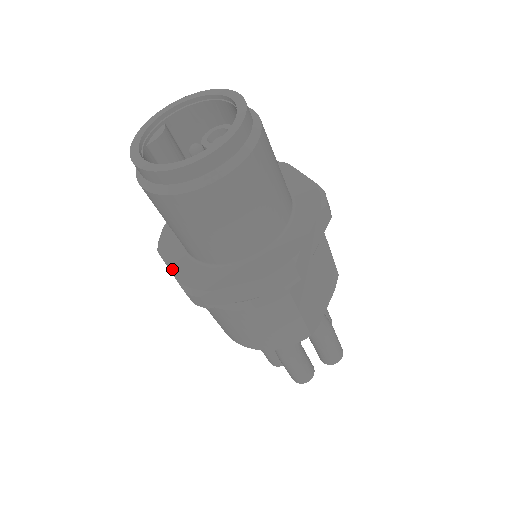
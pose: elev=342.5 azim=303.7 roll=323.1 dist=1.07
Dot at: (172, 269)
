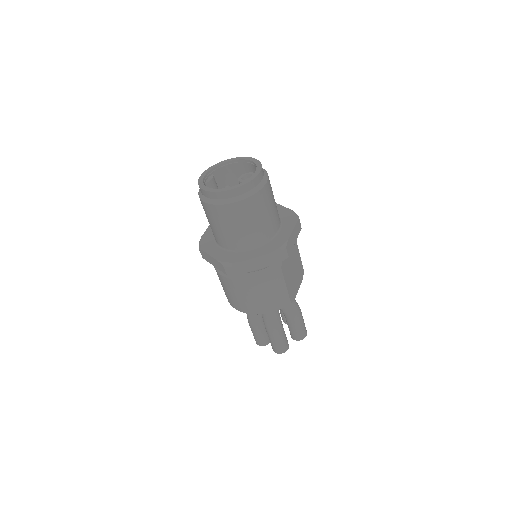
Dot at: (213, 256)
